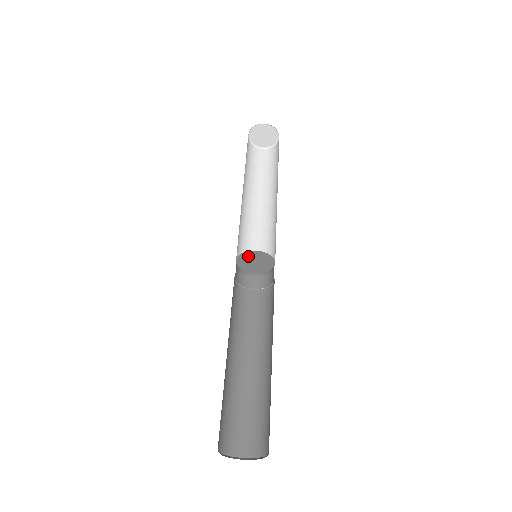
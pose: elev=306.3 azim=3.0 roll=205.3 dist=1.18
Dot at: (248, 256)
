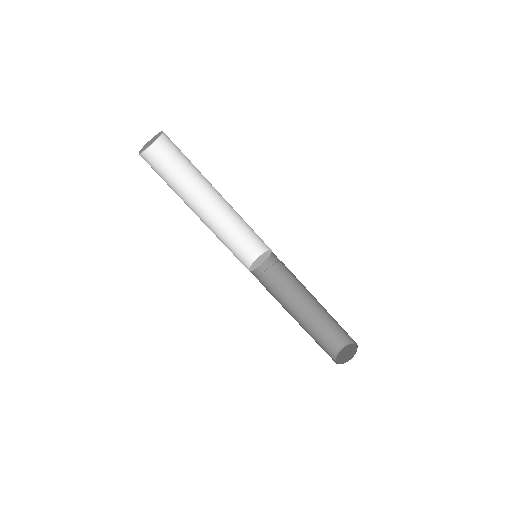
Dot at: (253, 267)
